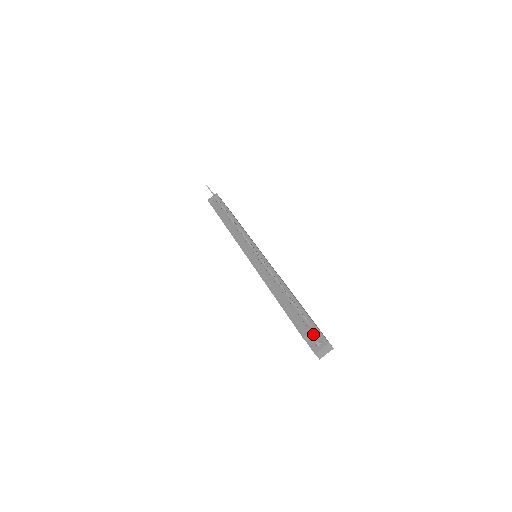
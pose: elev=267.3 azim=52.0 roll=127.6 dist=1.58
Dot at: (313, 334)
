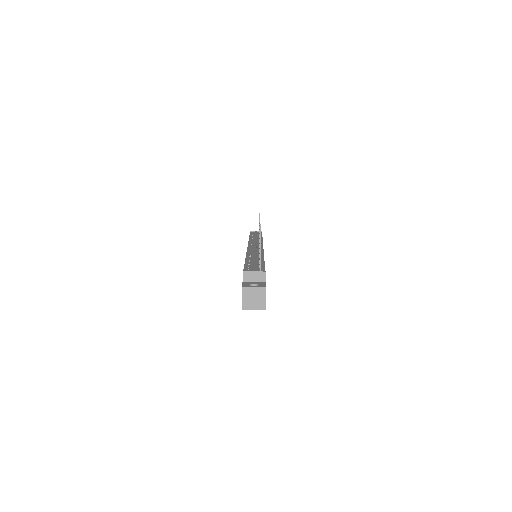
Dot at: (256, 279)
